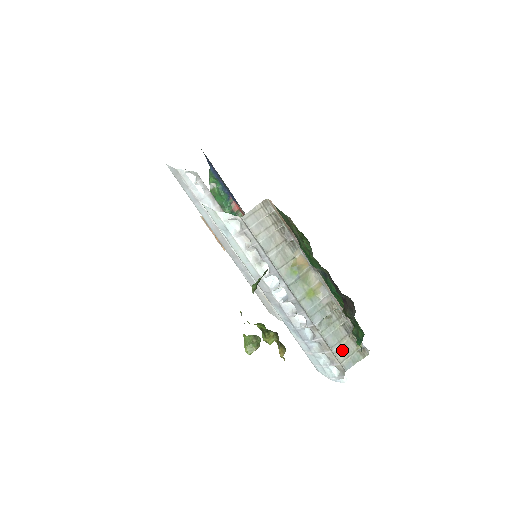
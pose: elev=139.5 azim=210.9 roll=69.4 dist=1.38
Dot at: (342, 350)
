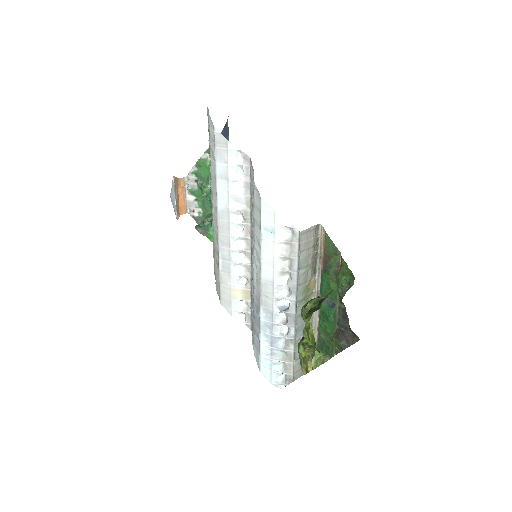
Dot at: (299, 364)
